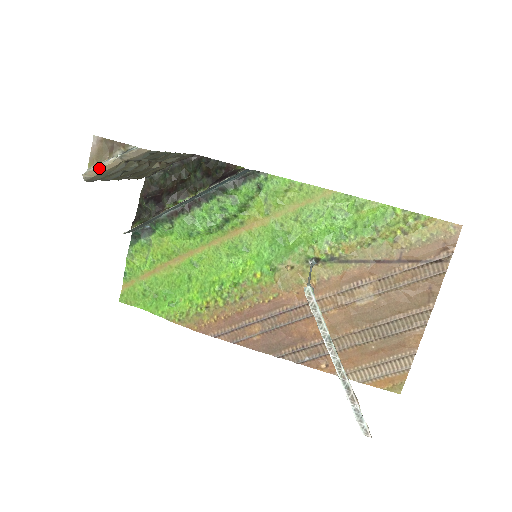
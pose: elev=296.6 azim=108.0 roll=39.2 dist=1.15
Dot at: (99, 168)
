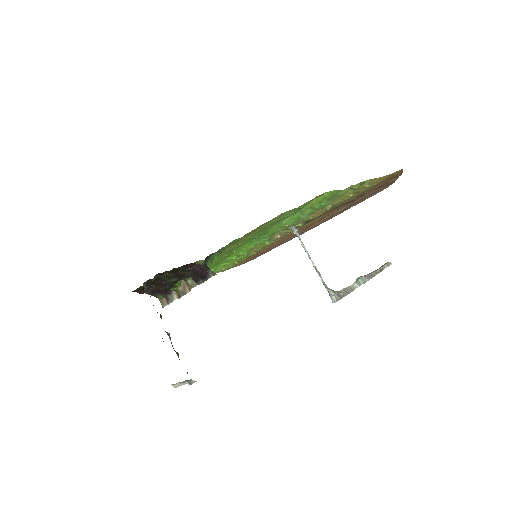
Dot at: (181, 385)
